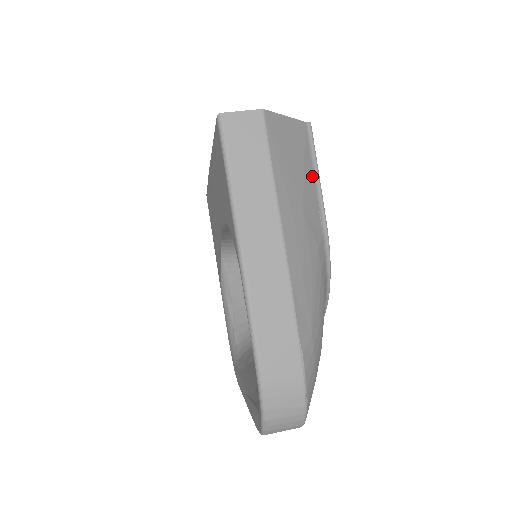
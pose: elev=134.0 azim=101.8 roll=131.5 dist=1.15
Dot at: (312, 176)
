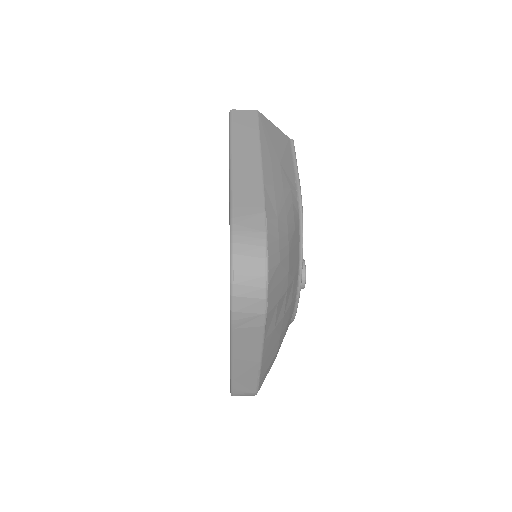
Dot at: (291, 160)
